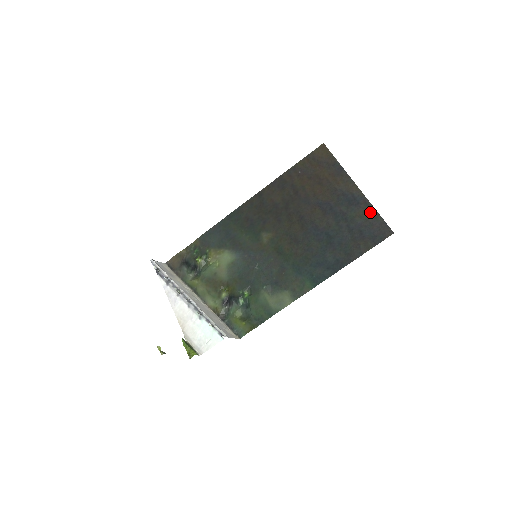
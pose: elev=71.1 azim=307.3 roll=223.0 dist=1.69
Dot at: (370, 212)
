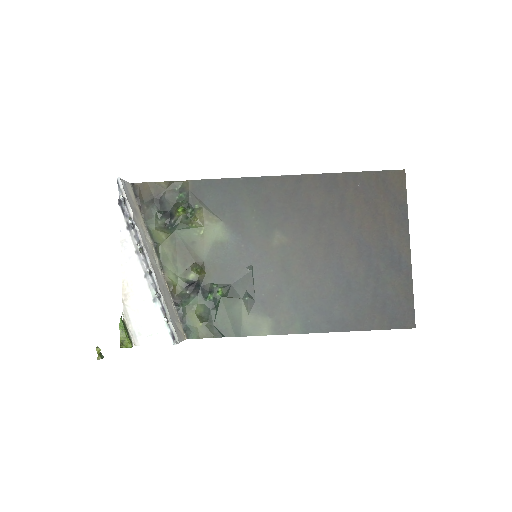
Dot at: (406, 289)
